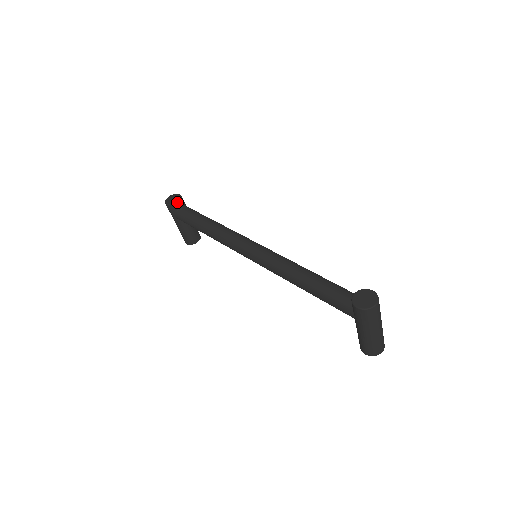
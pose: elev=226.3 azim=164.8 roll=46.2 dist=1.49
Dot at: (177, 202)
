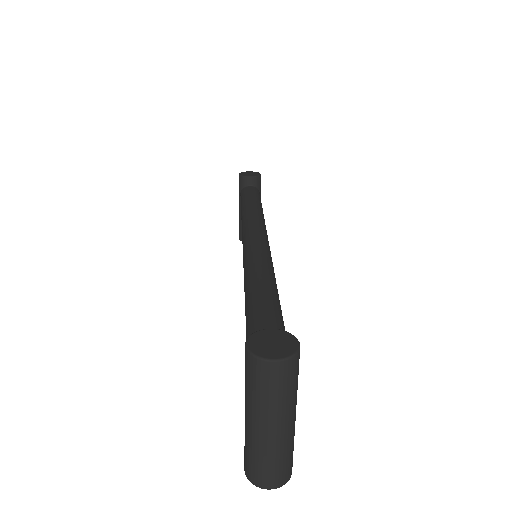
Dot at: (249, 176)
